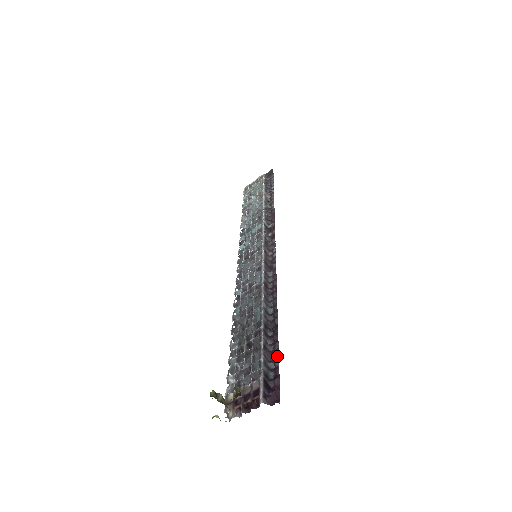
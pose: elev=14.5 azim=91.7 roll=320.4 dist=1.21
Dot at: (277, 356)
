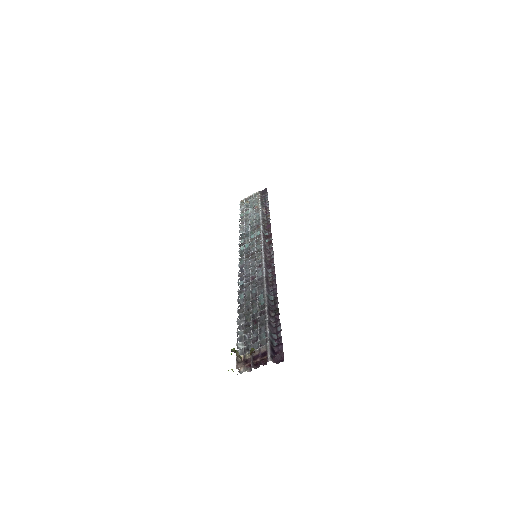
Dot at: (279, 330)
